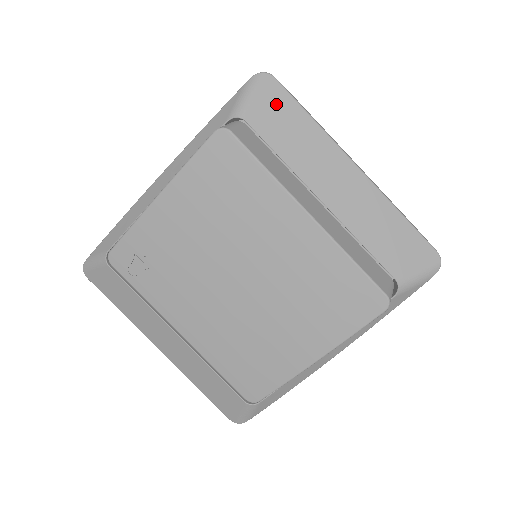
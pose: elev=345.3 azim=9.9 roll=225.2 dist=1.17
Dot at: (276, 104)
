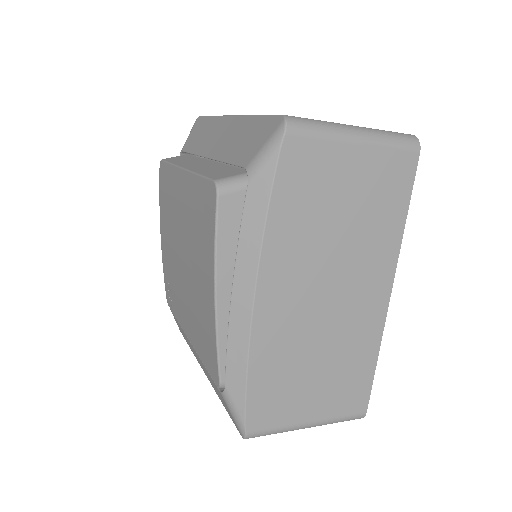
Dot at: (198, 128)
